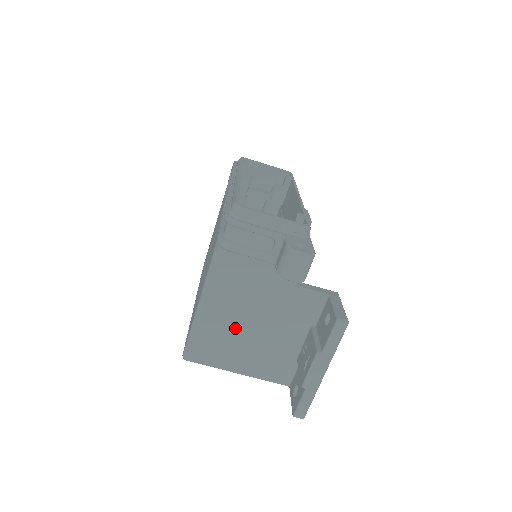
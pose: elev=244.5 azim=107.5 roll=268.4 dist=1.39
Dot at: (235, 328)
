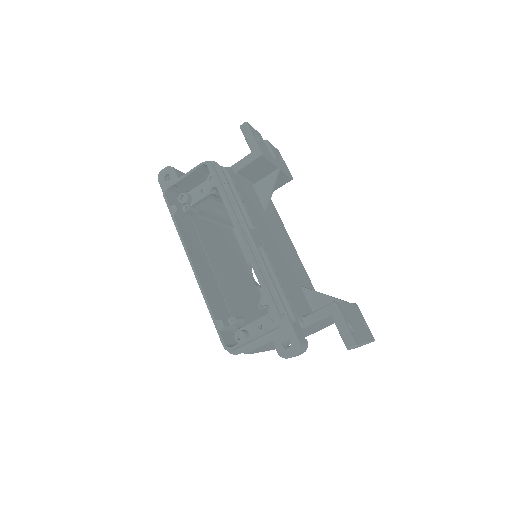
Dot at: occluded
